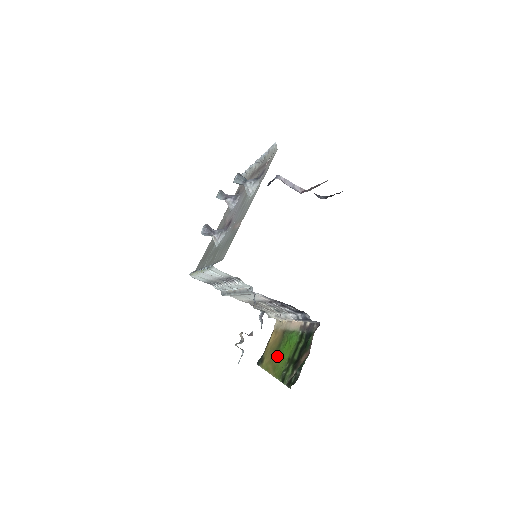
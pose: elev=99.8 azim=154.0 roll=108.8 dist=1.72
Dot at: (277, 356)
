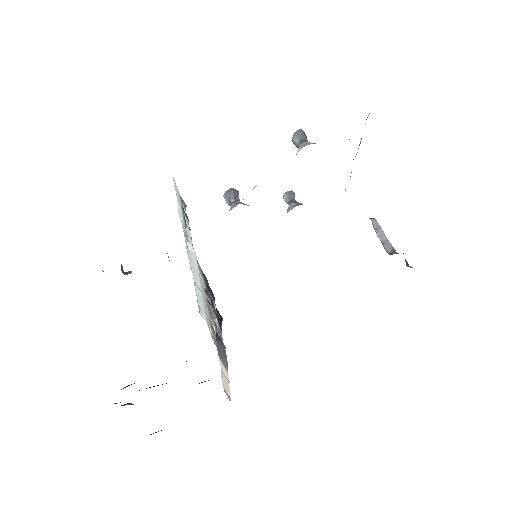
Dot at: occluded
